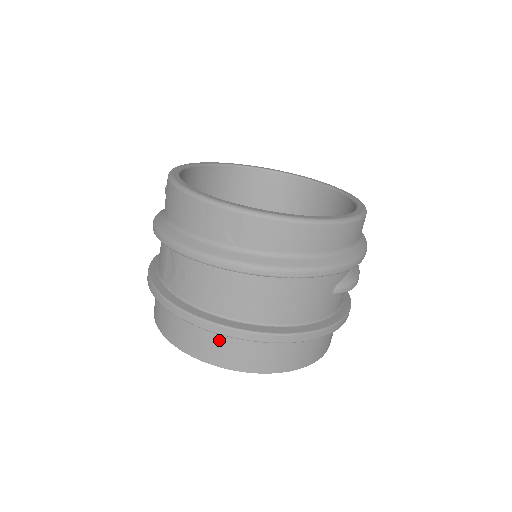
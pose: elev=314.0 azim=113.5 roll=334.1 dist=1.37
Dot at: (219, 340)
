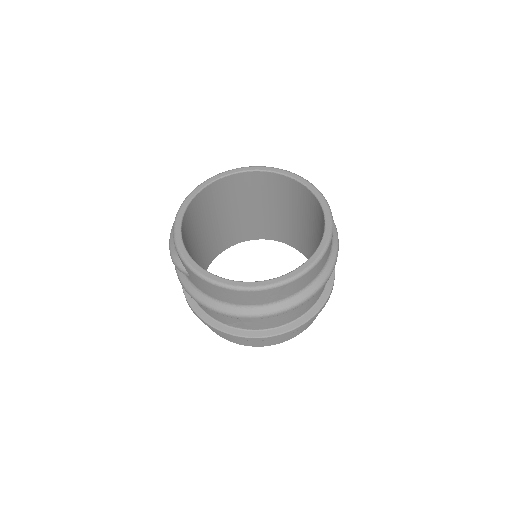
Dot at: occluded
